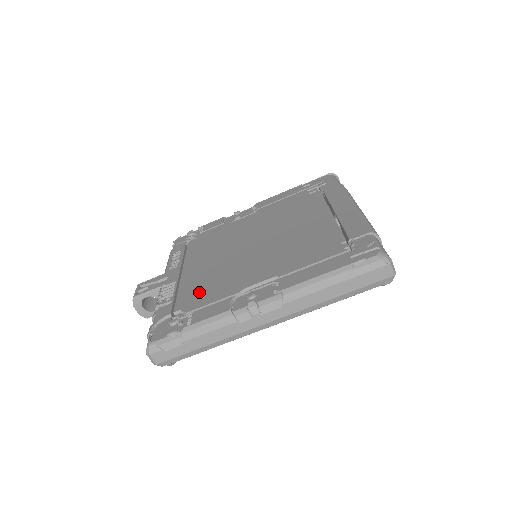
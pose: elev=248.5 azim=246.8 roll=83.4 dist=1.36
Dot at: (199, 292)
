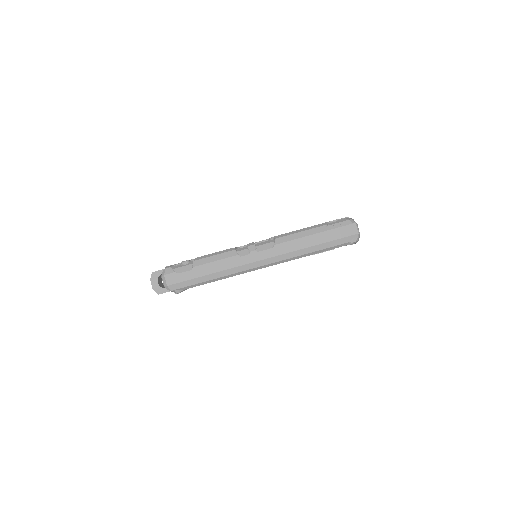
Dot at: occluded
